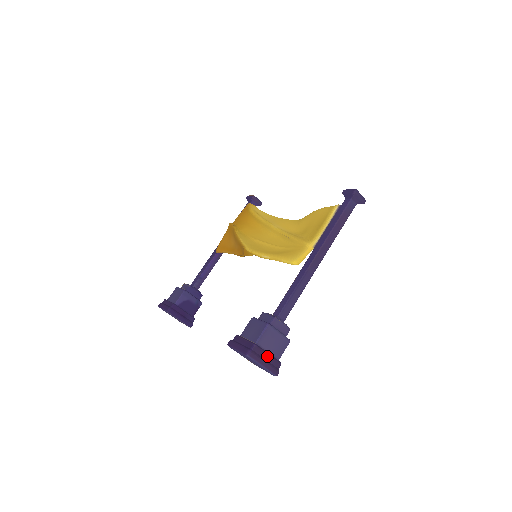
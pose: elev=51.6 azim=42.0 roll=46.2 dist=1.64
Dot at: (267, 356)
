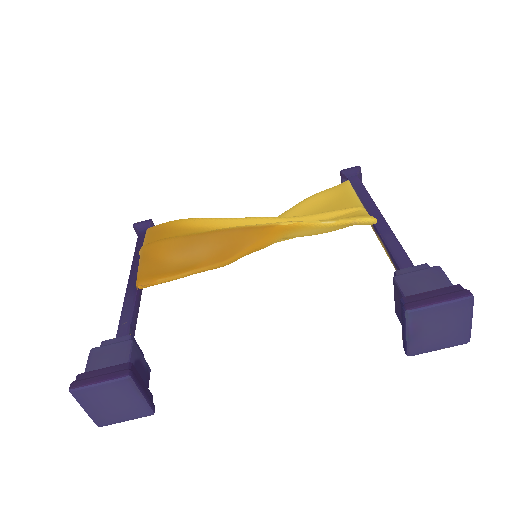
Dot at: occluded
